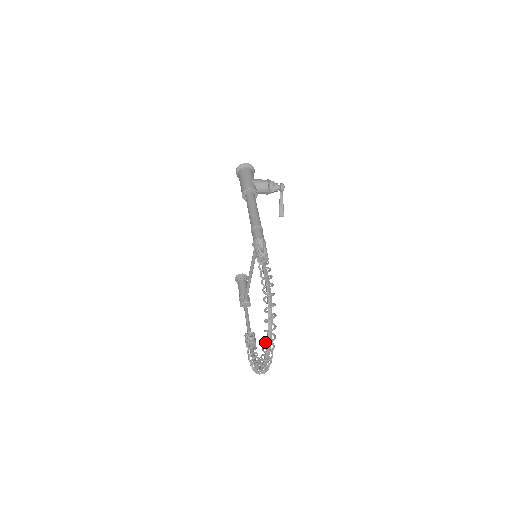
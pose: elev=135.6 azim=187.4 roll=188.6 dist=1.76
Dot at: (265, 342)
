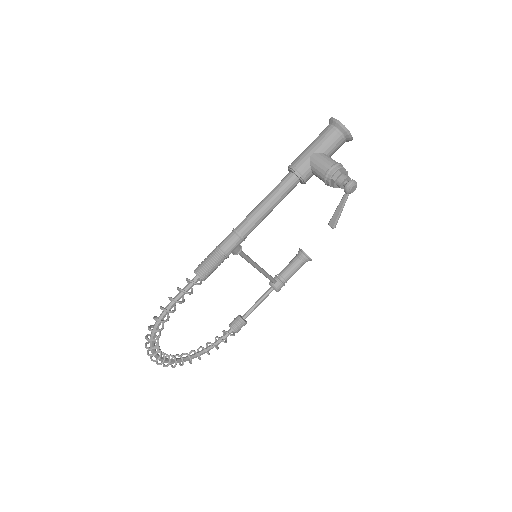
Dot at: (147, 350)
